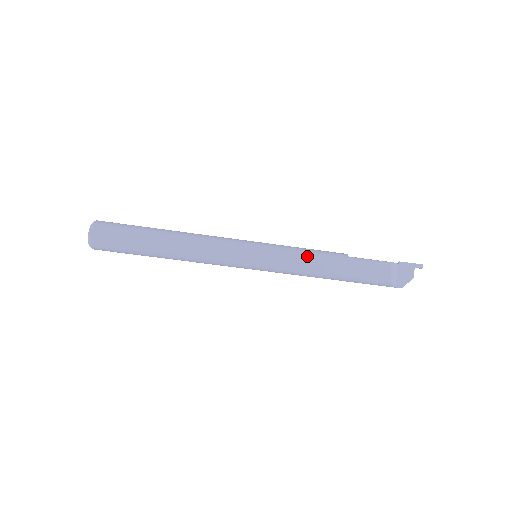
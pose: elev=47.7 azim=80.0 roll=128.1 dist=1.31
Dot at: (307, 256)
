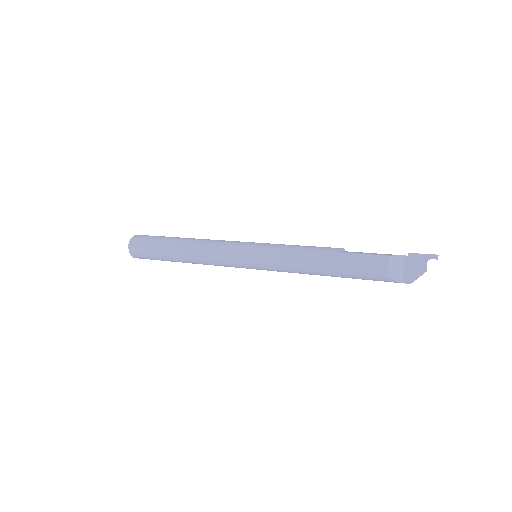
Dot at: (297, 255)
